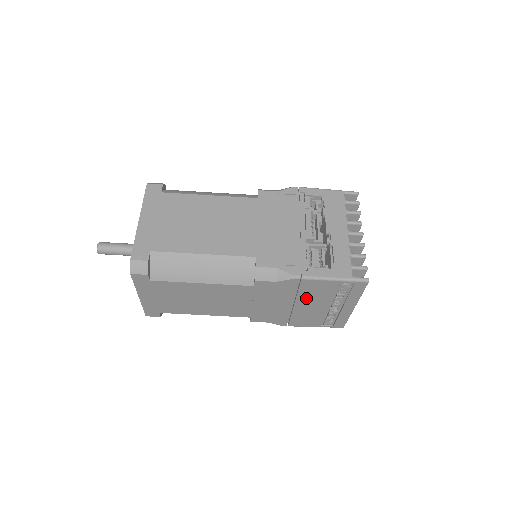
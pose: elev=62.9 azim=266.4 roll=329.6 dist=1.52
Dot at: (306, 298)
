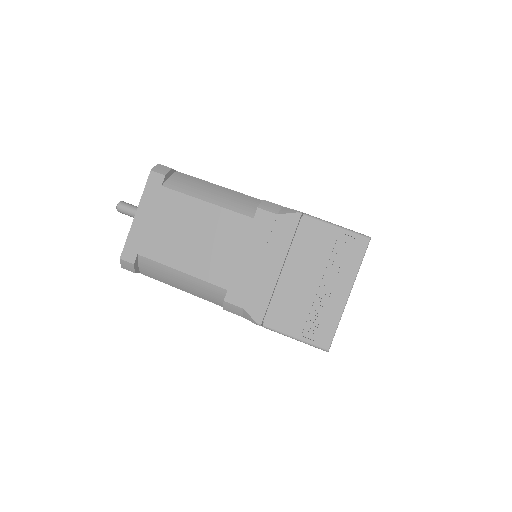
Dot at: (299, 258)
